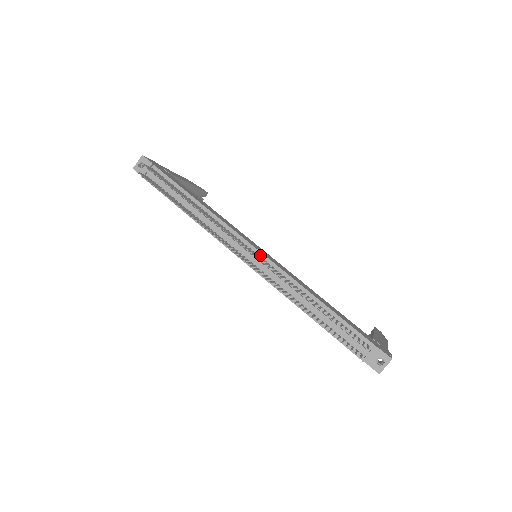
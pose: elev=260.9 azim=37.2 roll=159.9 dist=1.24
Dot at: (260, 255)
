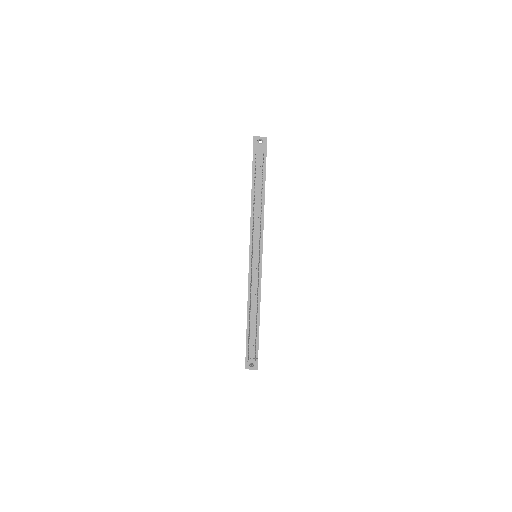
Dot at: (260, 266)
